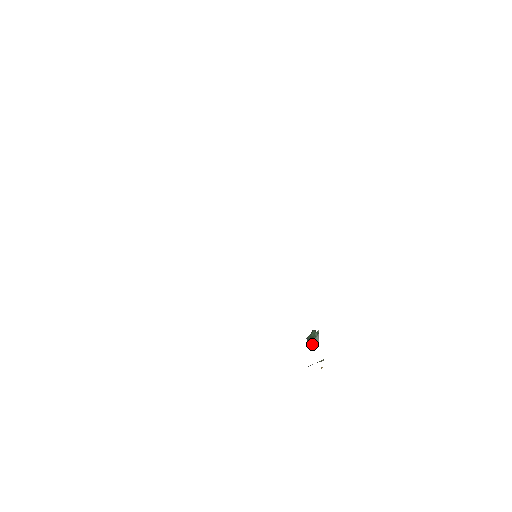
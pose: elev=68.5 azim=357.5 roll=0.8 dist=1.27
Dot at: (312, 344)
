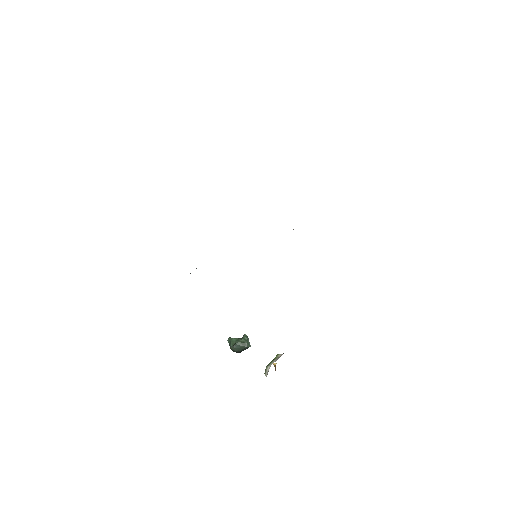
Dot at: (241, 349)
